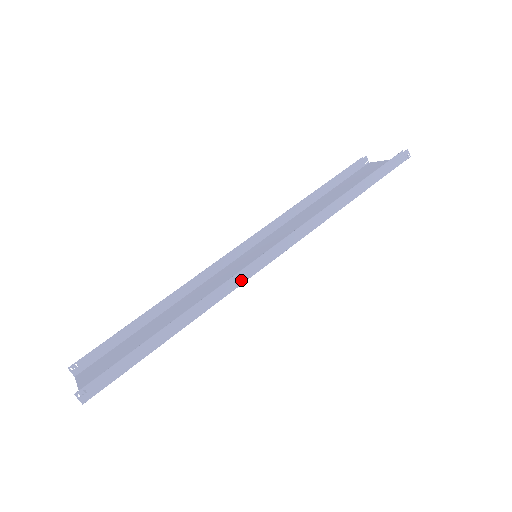
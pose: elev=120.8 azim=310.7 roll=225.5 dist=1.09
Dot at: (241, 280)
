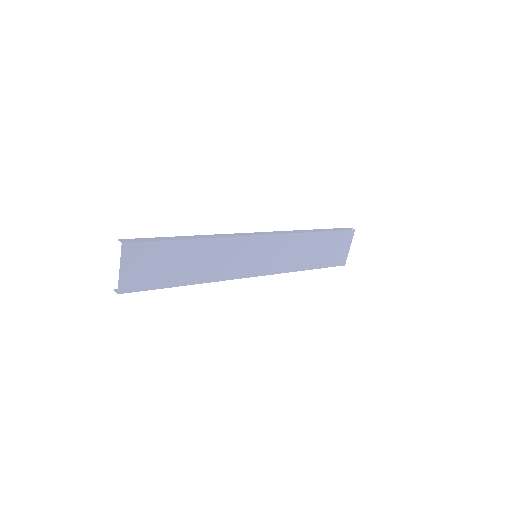
Dot at: (238, 235)
